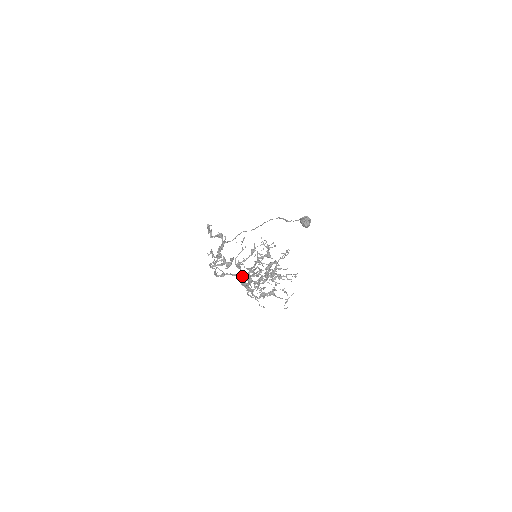
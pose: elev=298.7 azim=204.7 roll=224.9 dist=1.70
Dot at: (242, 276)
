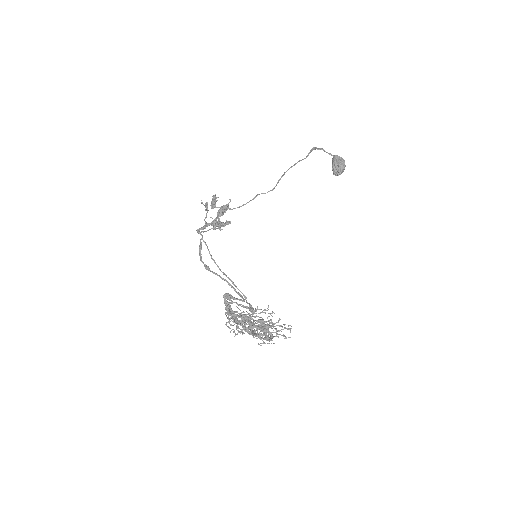
Dot at: (229, 296)
